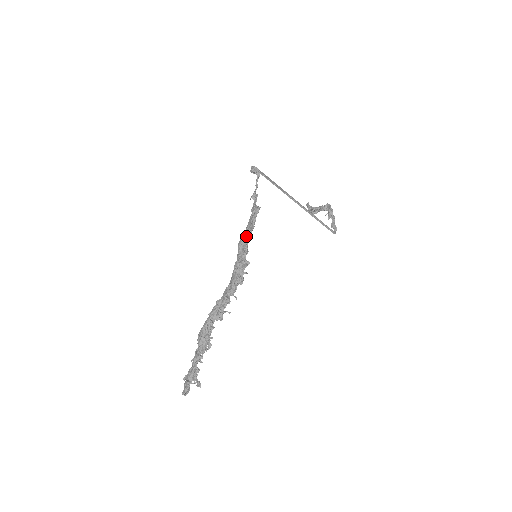
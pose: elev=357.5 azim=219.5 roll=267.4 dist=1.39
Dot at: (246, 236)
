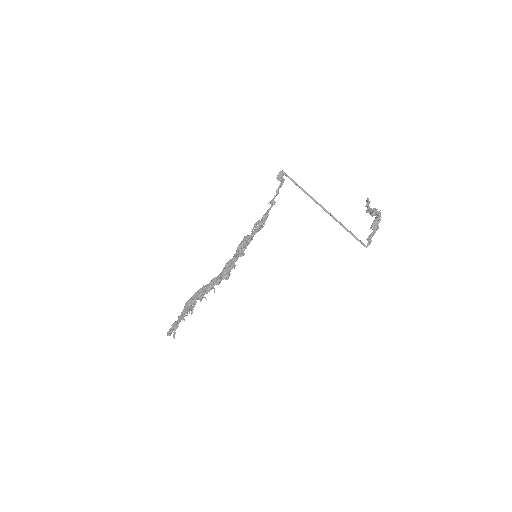
Dot at: (246, 240)
